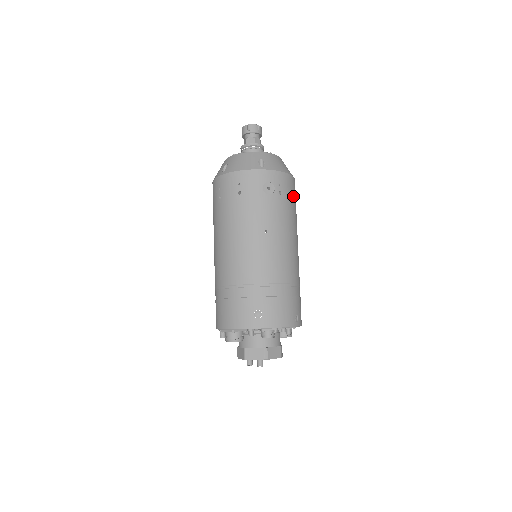
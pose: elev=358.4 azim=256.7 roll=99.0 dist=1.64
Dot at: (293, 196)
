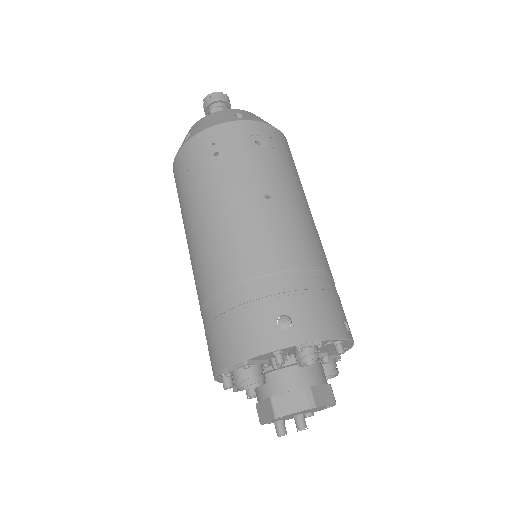
Dot at: (293, 161)
